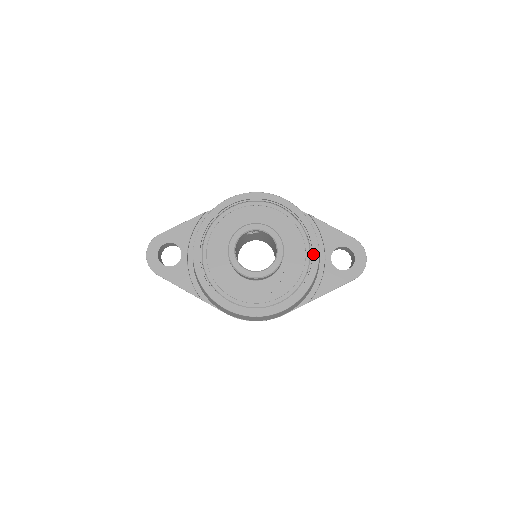
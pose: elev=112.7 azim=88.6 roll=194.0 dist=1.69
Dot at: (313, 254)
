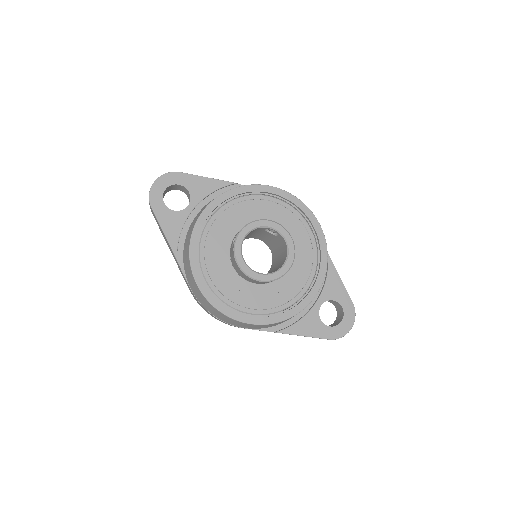
Dot at: (311, 290)
